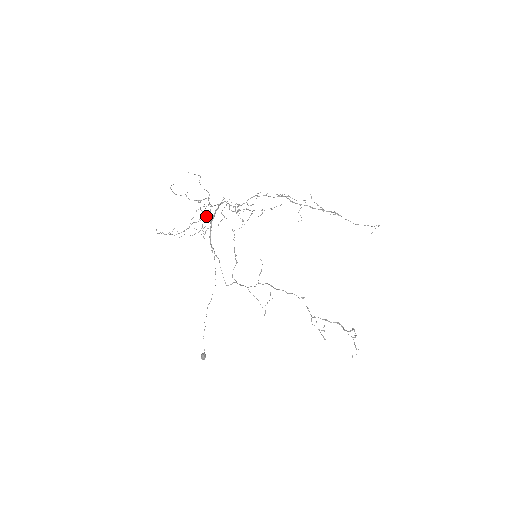
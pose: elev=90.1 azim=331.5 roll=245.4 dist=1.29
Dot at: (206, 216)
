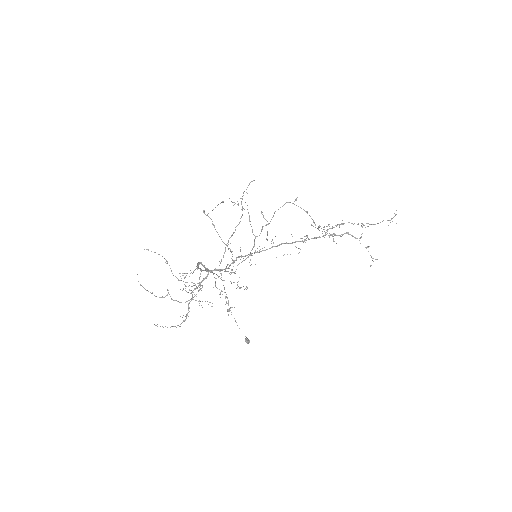
Dot at: (199, 290)
